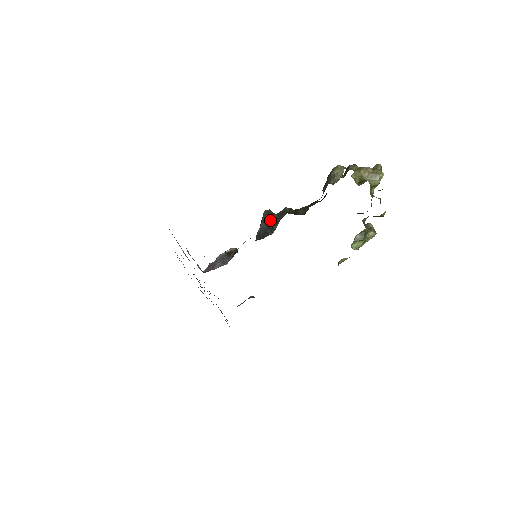
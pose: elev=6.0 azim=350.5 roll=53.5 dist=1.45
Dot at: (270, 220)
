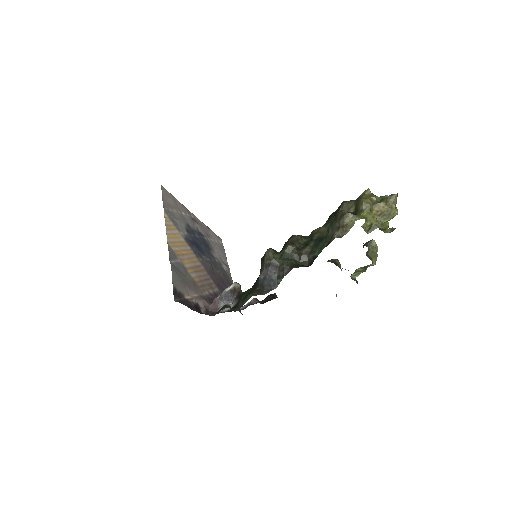
Dot at: (273, 269)
